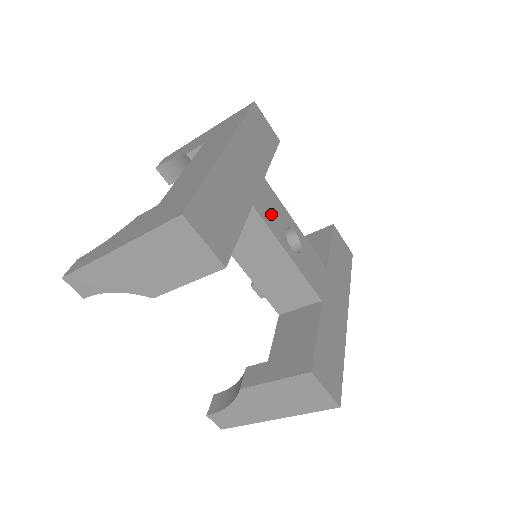
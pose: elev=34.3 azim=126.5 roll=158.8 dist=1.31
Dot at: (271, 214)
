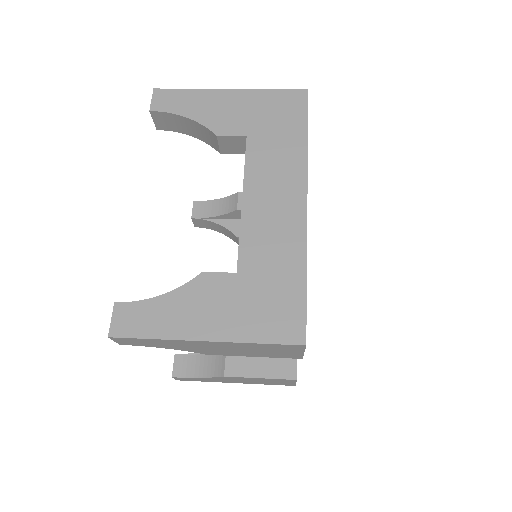
Dot at: occluded
